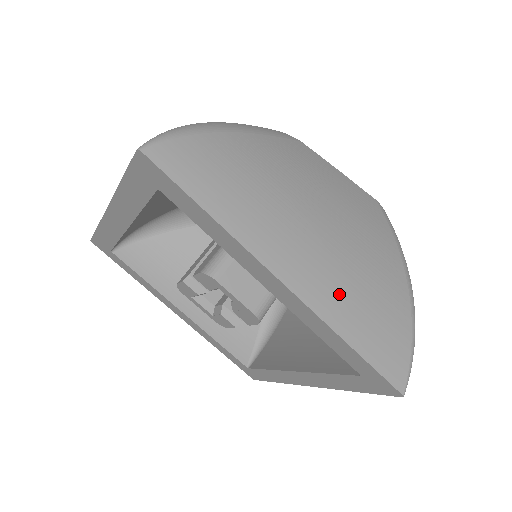
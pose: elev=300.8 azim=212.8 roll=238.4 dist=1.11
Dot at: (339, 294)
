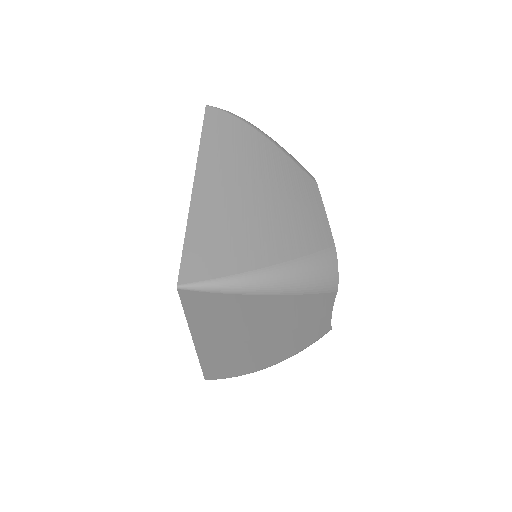
Dot at: (214, 212)
